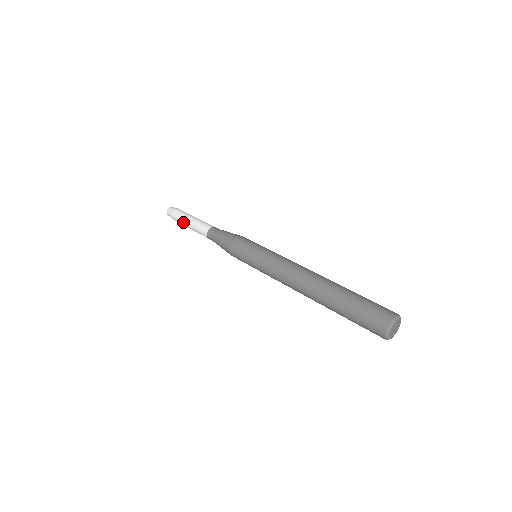
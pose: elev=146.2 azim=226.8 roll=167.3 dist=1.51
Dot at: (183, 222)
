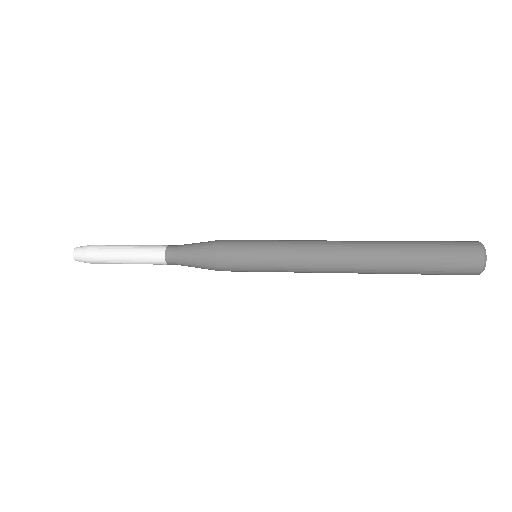
Dot at: (114, 248)
